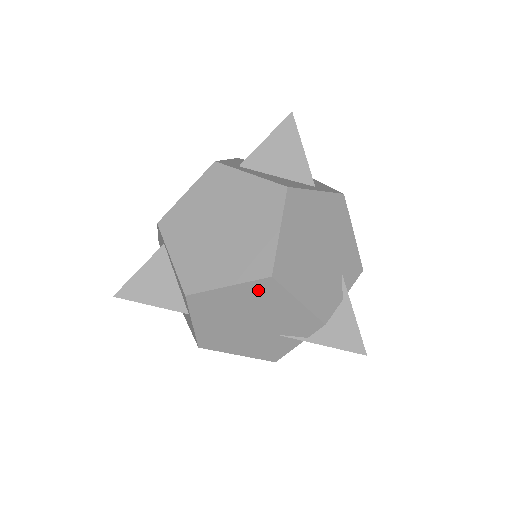
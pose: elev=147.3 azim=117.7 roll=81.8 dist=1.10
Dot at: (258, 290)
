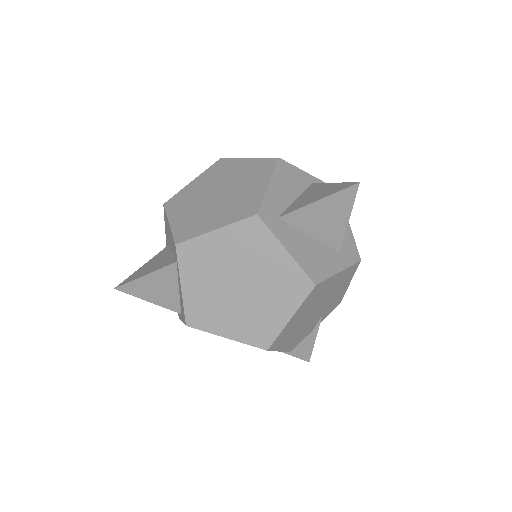
Dot at: occluded
